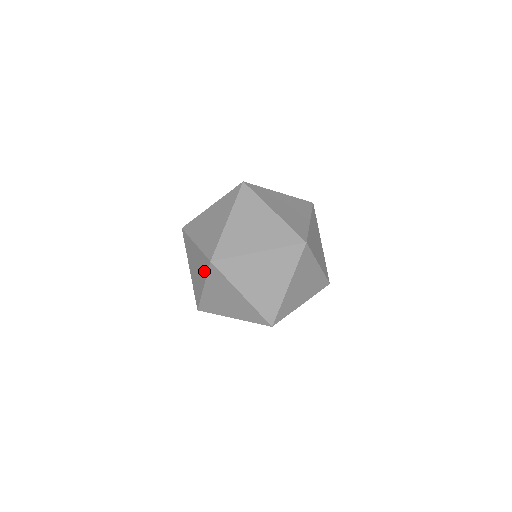
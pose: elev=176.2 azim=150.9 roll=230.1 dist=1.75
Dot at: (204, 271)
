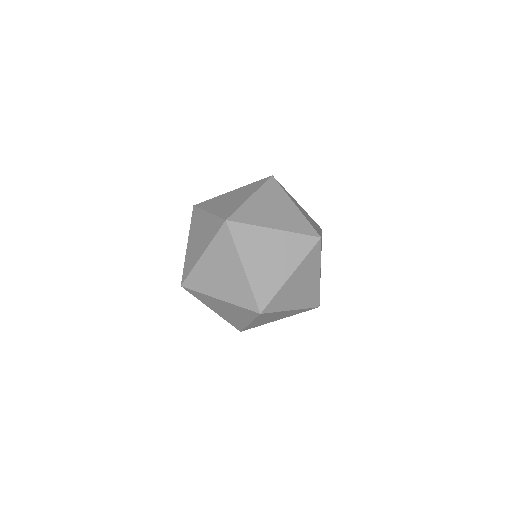
Dot at: occluded
